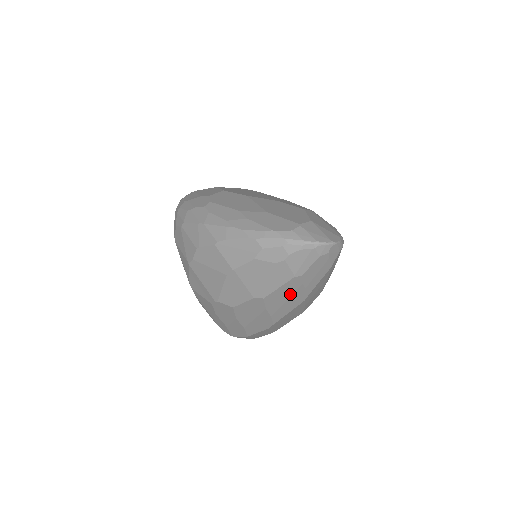
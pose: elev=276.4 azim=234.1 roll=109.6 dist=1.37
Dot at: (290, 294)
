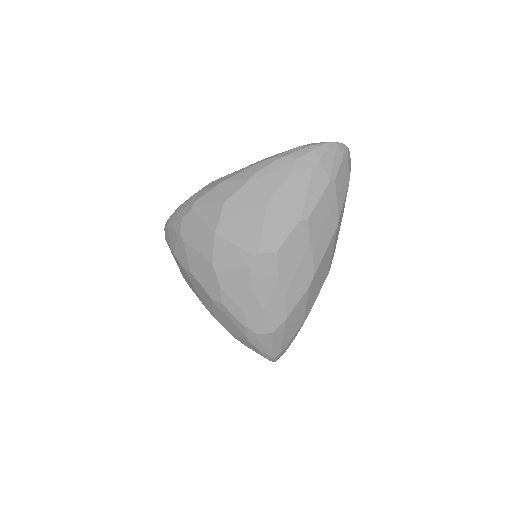
Dot at: (327, 213)
